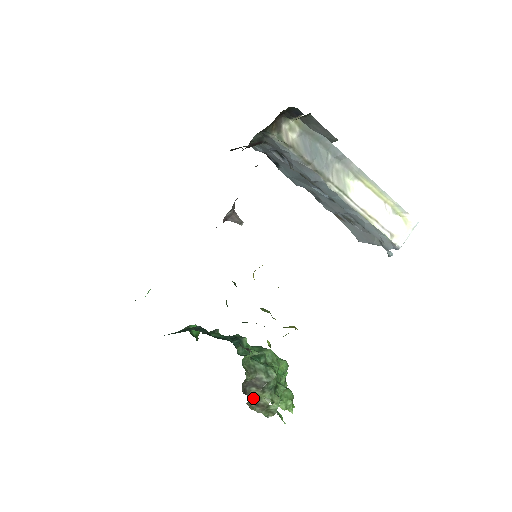
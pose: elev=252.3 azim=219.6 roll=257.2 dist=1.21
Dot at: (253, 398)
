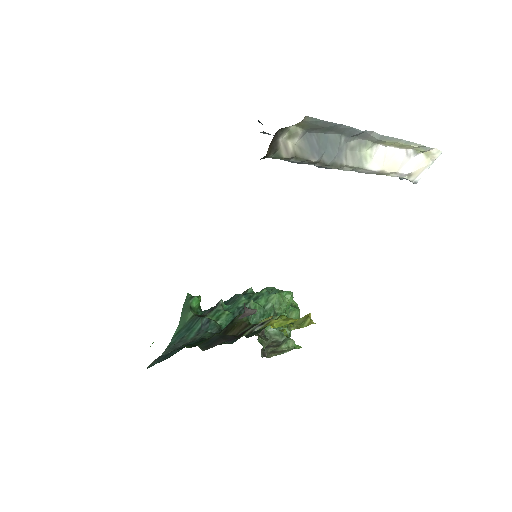
Dot at: (271, 351)
